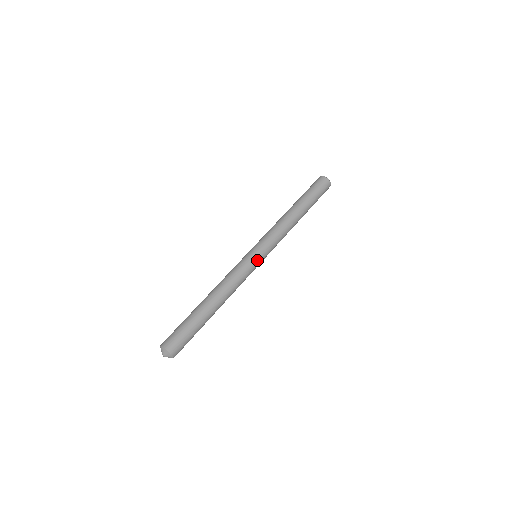
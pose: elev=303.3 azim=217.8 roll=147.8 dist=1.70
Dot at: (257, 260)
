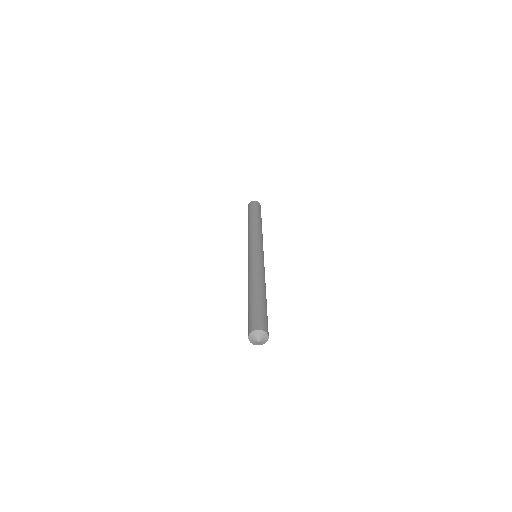
Dot at: (259, 253)
